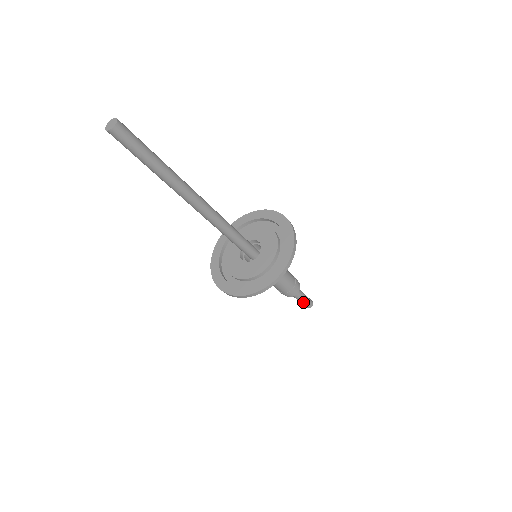
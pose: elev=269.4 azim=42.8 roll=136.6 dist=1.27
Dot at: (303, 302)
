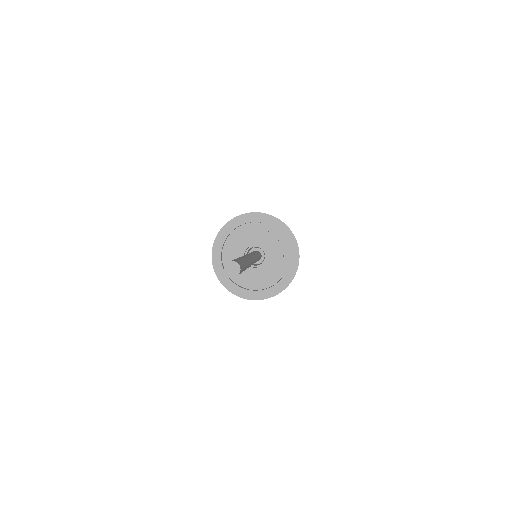
Dot at: occluded
